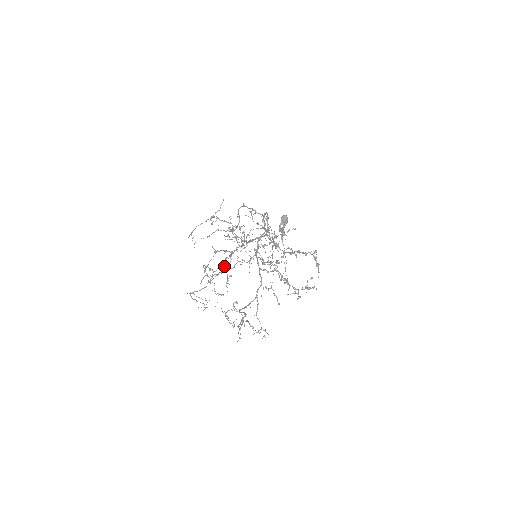
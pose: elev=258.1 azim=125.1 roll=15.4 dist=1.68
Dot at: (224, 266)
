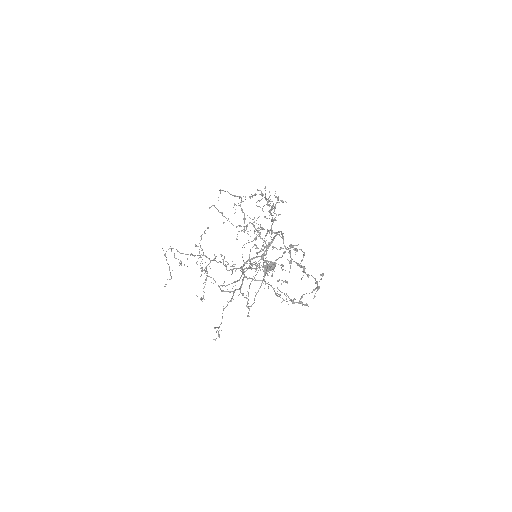
Dot at: occluded
